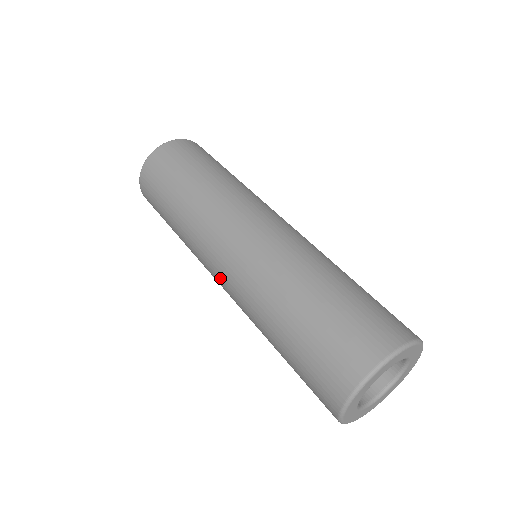
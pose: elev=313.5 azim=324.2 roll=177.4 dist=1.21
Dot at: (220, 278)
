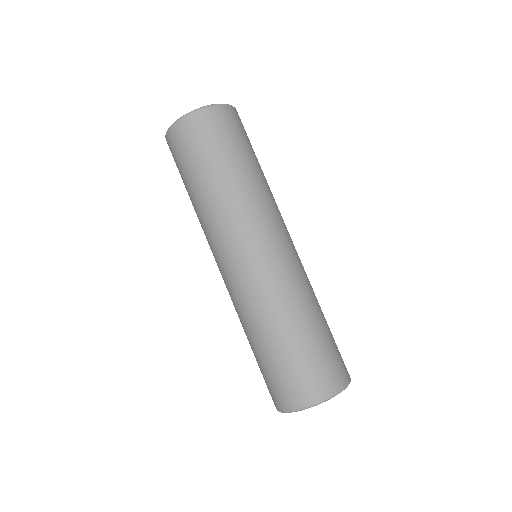
Dot at: (229, 270)
